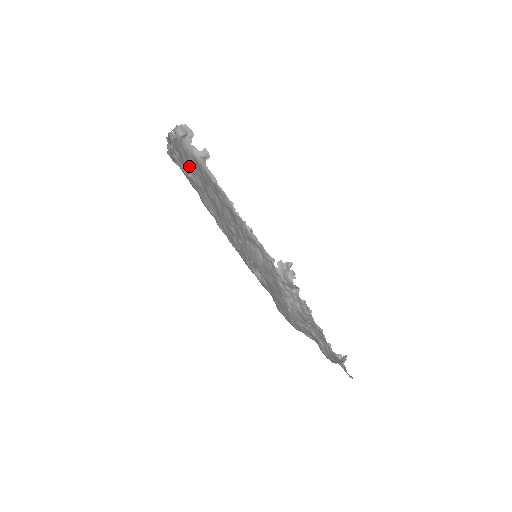
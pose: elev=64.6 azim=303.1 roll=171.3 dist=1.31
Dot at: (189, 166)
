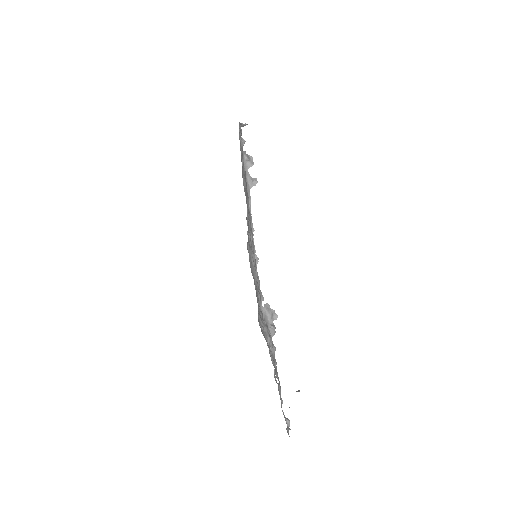
Dot at: occluded
